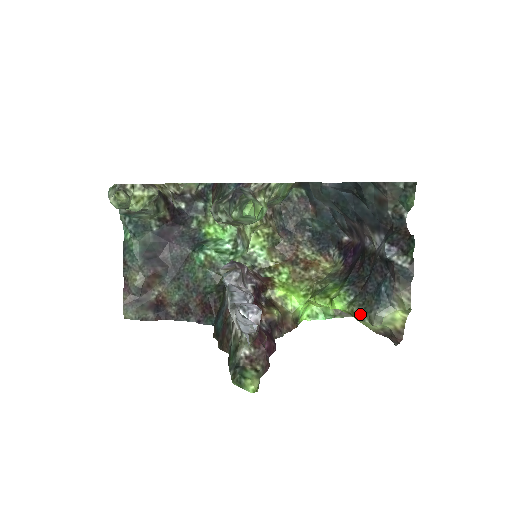
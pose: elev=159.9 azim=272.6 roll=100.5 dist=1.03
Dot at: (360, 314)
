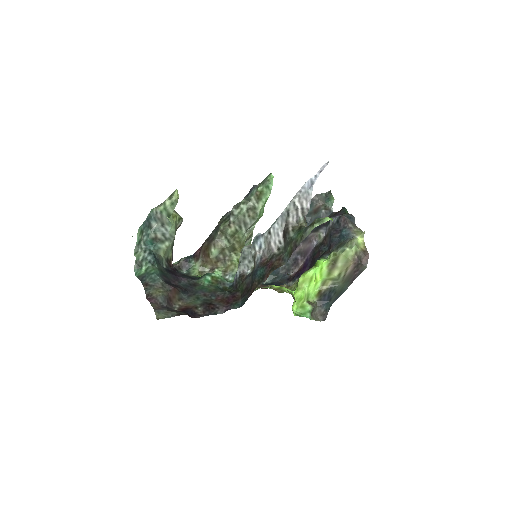
Dot at: (340, 249)
